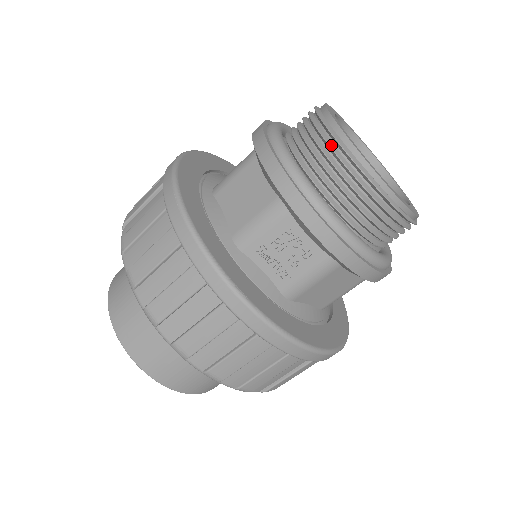
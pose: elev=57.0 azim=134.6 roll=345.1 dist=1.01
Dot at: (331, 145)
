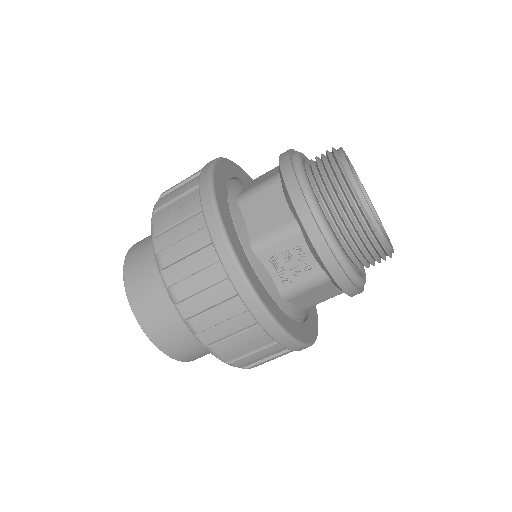
Dot at: (344, 187)
